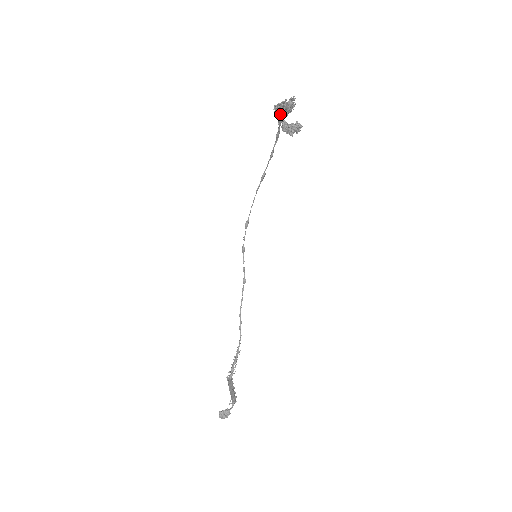
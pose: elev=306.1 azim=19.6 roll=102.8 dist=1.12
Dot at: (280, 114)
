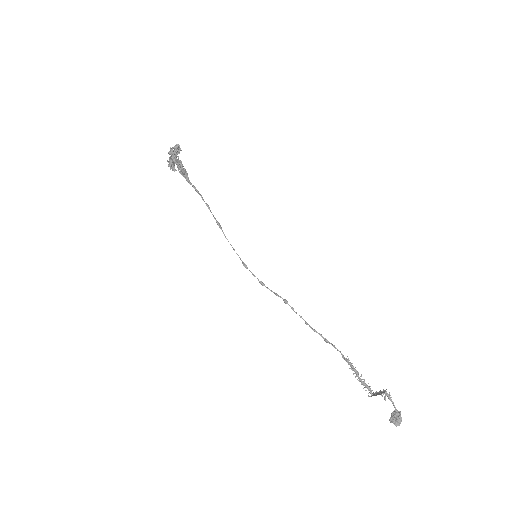
Dot at: (178, 170)
